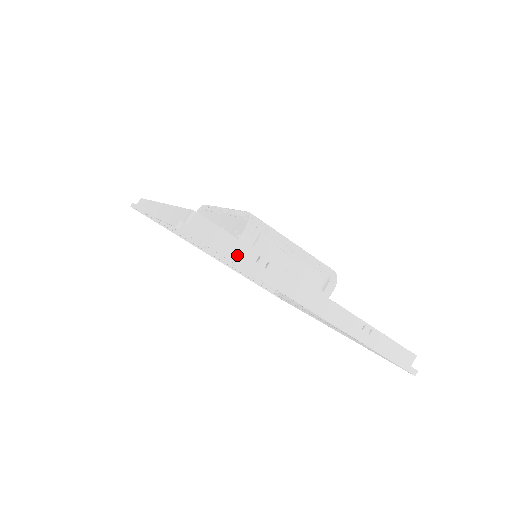
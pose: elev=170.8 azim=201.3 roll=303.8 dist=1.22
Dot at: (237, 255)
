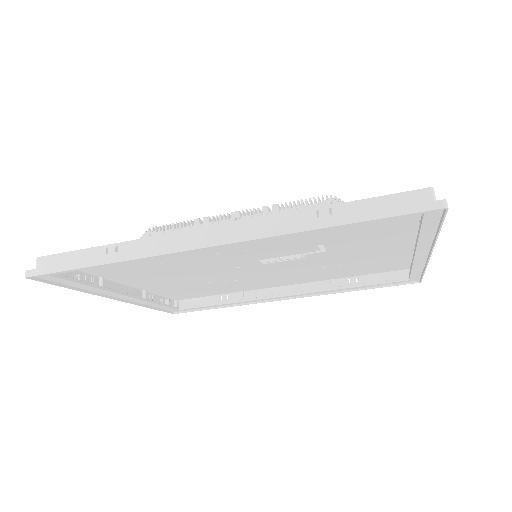
Dot at: occluded
